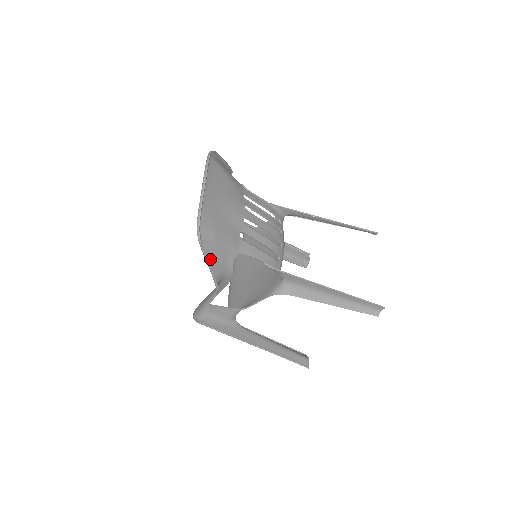
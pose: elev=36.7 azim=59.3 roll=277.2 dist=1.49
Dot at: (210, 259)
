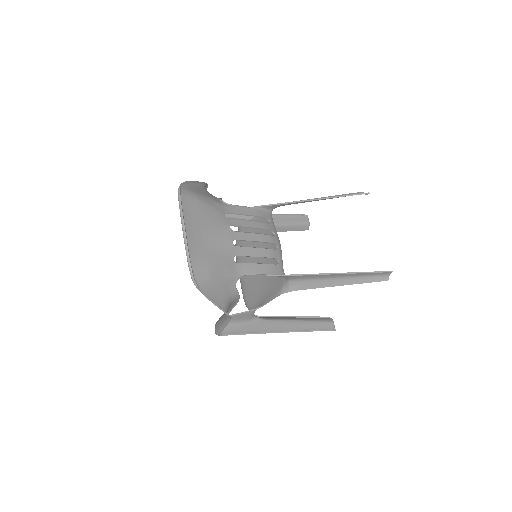
Dot at: (213, 296)
